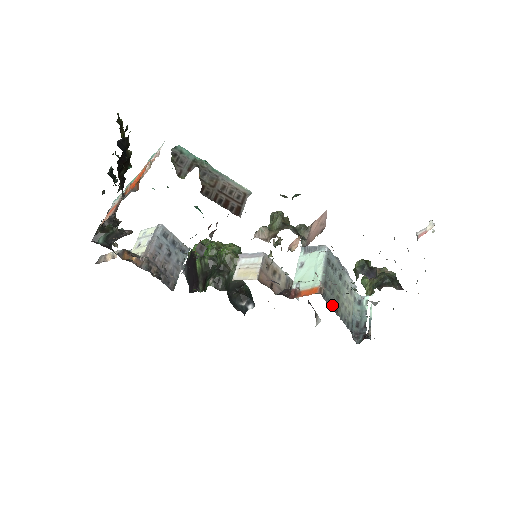
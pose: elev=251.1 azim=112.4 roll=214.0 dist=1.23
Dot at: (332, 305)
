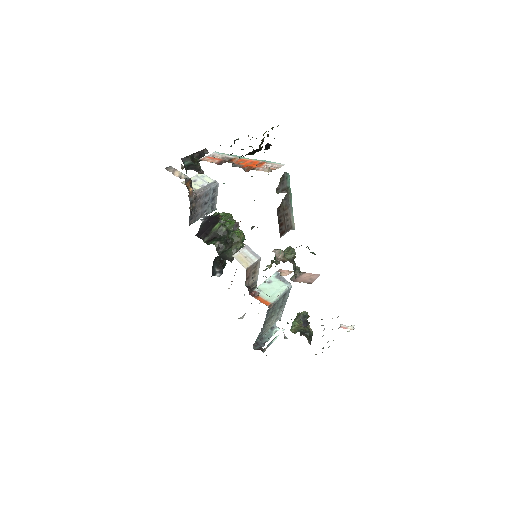
Dot at: (266, 318)
